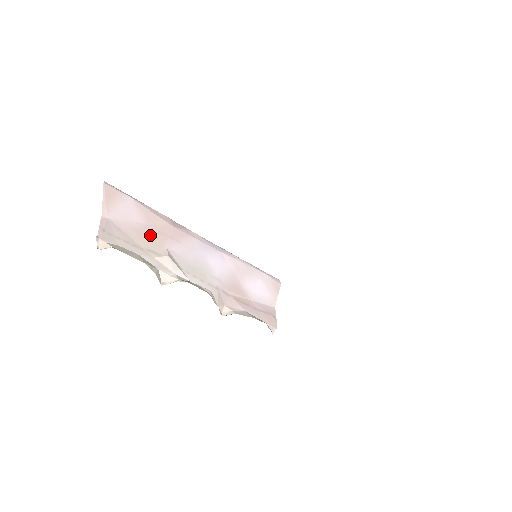
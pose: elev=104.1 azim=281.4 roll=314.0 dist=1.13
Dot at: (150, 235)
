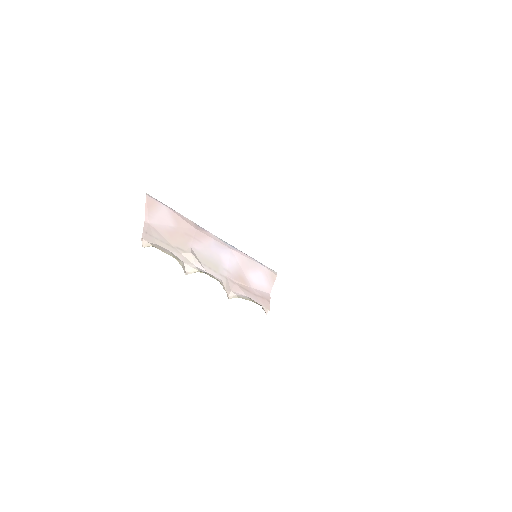
Dot at: (179, 236)
